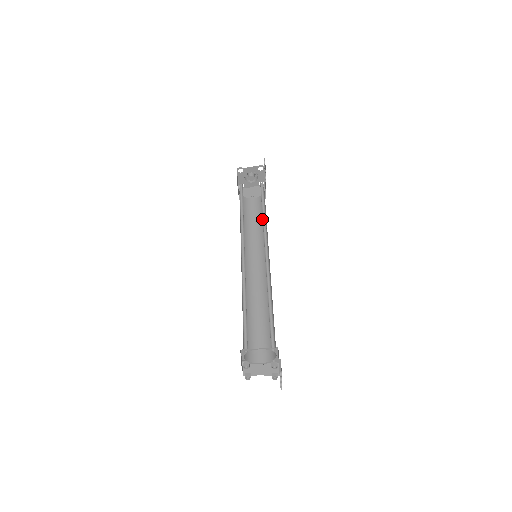
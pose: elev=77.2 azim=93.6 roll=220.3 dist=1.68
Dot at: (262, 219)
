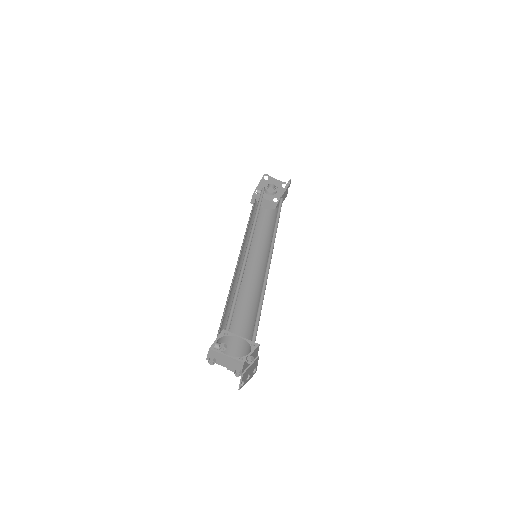
Dot at: (268, 229)
